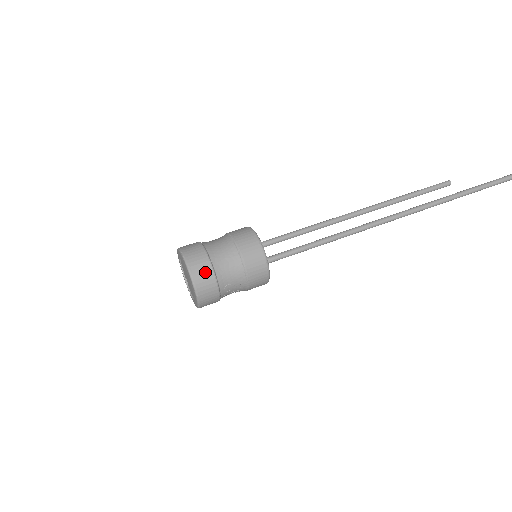
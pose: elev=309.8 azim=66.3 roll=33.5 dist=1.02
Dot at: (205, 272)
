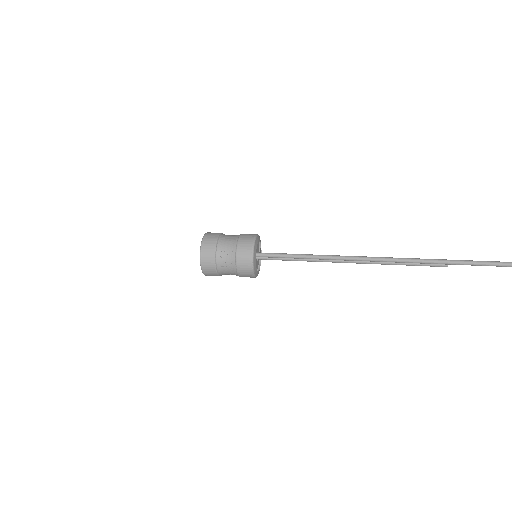
Dot at: (212, 237)
